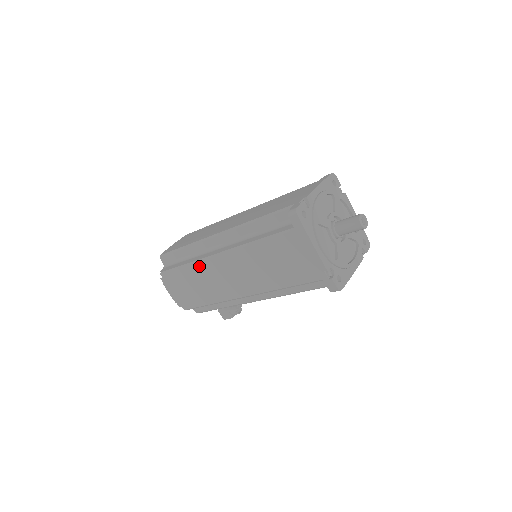
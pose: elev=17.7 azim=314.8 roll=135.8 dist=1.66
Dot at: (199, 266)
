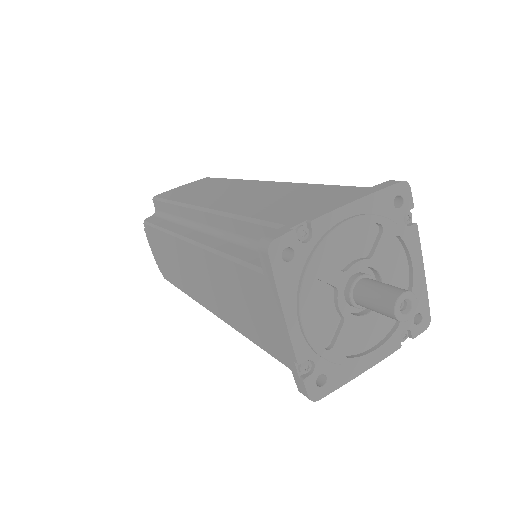
Dot at: (171, 240)
